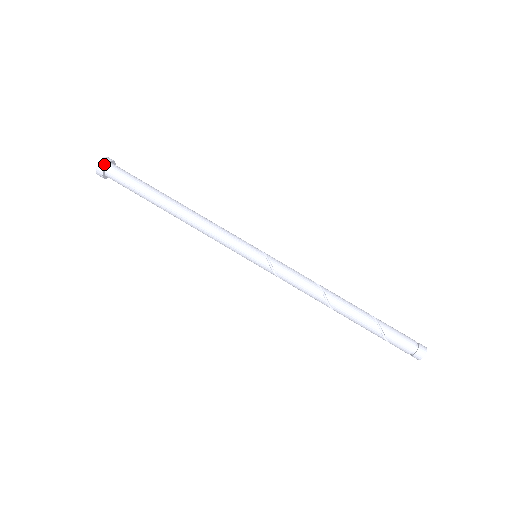
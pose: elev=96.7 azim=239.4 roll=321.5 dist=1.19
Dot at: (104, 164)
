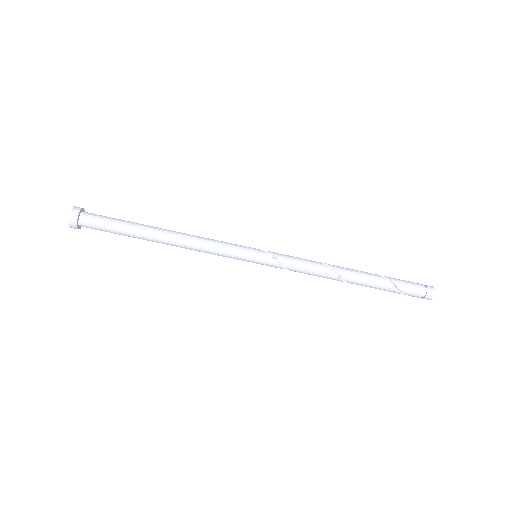
Dot at: (77, 211)
